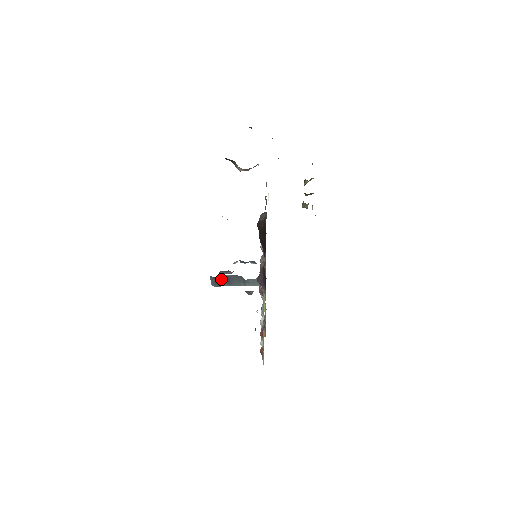
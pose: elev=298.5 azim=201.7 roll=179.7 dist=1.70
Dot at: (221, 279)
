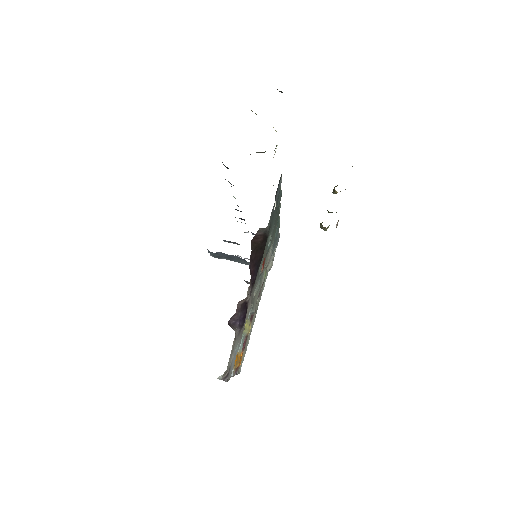
Dot at: (220, 254)
